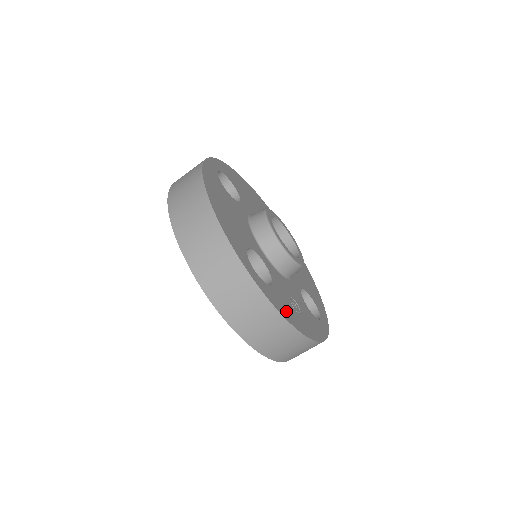
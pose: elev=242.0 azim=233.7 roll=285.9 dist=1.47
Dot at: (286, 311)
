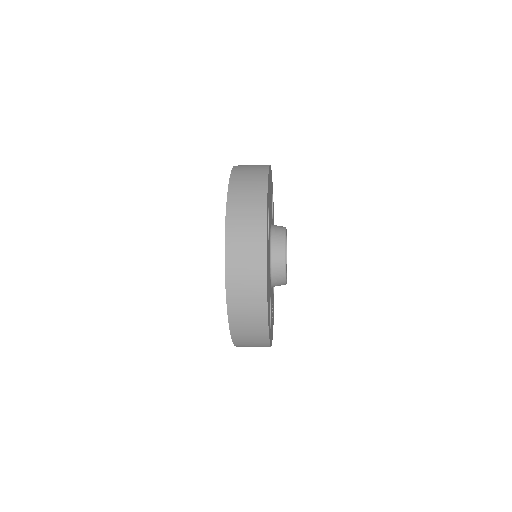
Dot at: occluded
